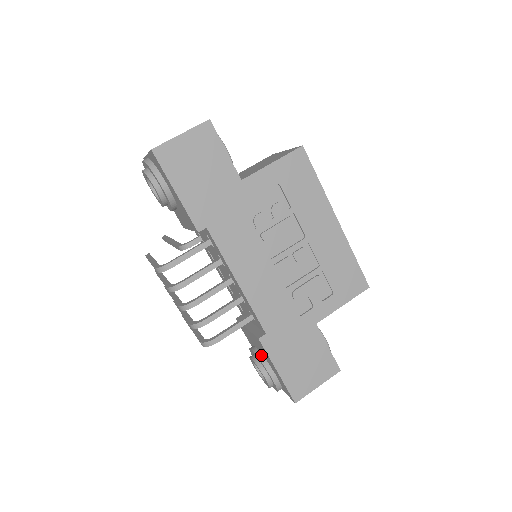
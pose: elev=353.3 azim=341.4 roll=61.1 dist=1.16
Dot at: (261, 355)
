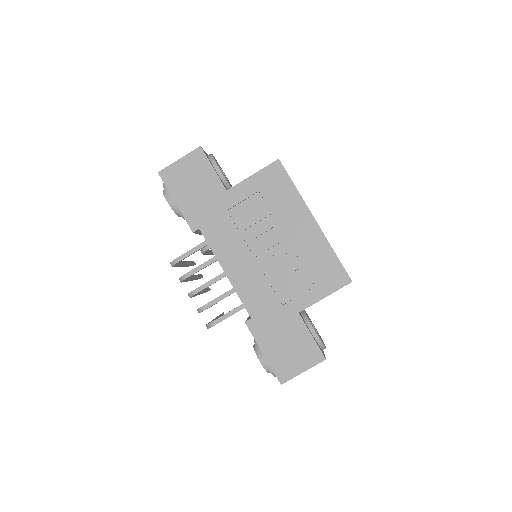
Dot at: occluded
